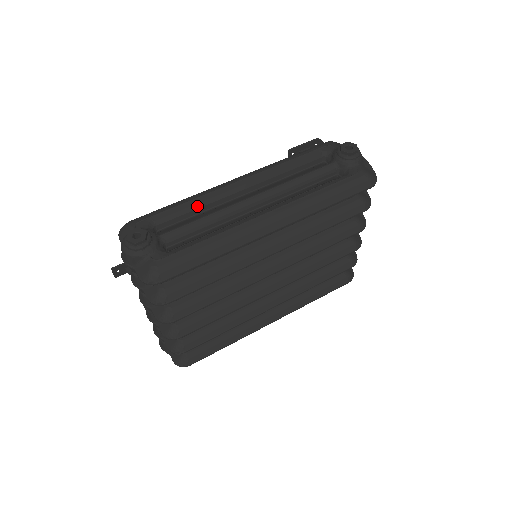
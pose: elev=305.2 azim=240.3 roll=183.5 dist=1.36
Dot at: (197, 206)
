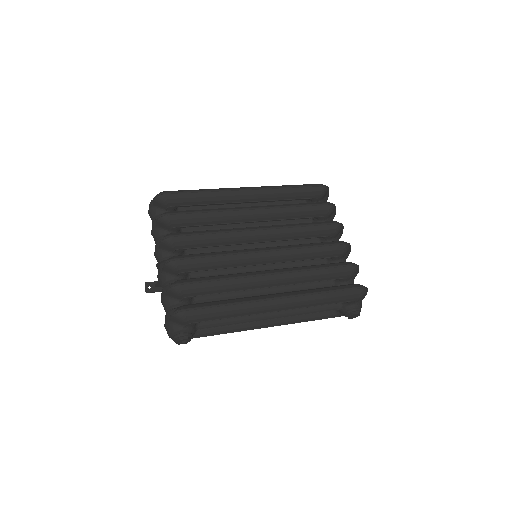
Dot at: occluded
